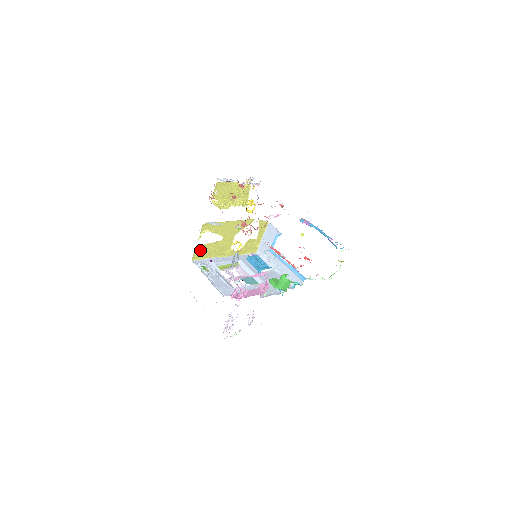
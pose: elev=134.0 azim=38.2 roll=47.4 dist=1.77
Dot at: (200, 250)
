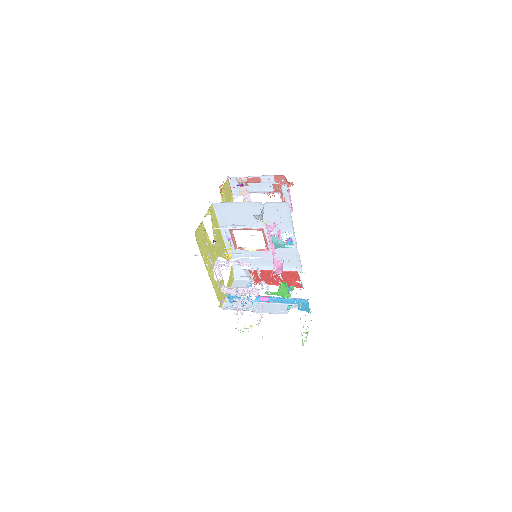
Dot at: (201, 232)
